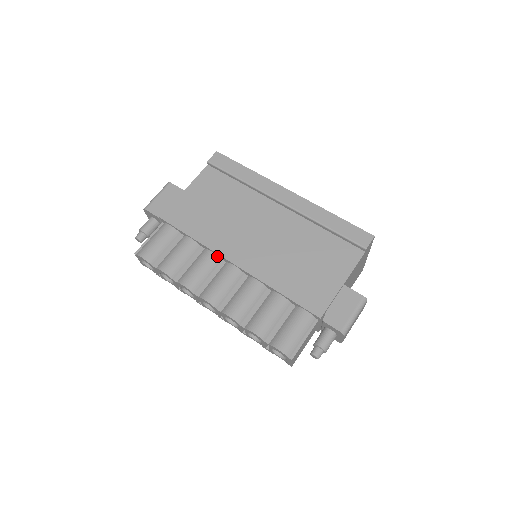
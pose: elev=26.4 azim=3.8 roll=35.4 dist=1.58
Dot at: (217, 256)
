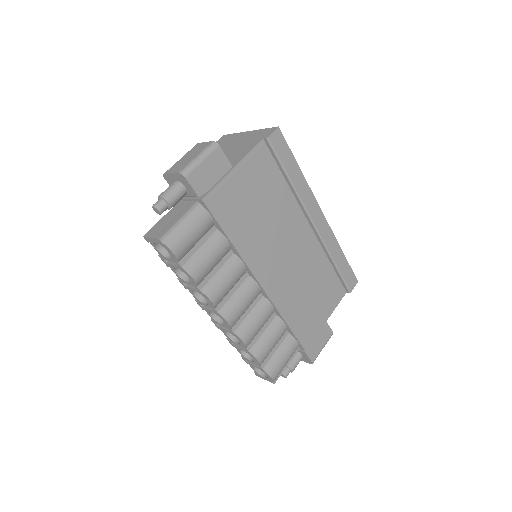
Dot at: (245, 268)
